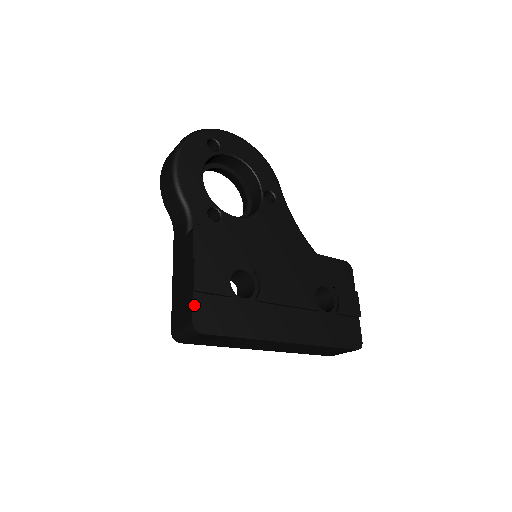
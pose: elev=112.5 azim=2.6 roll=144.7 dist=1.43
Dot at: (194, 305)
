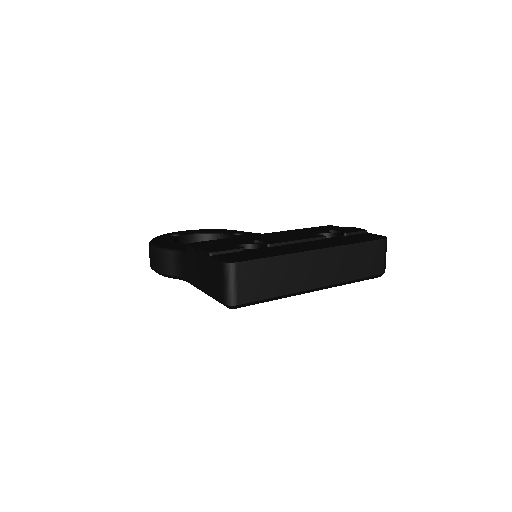
Dot at: (217, 258)
